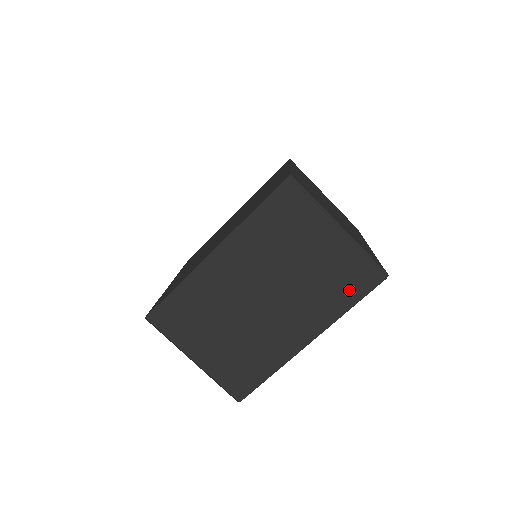
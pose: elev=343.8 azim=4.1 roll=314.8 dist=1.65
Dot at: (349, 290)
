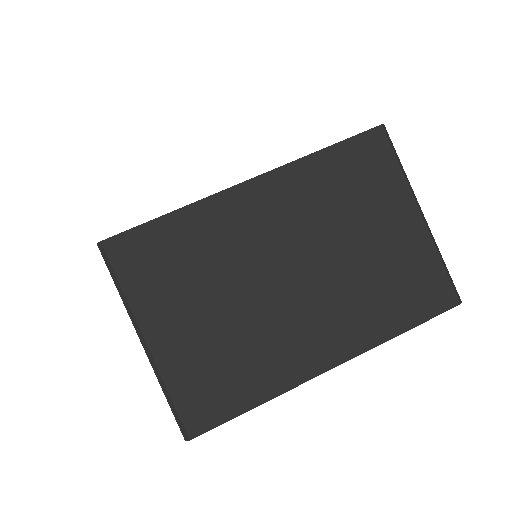
Dot at: (410, 304)
